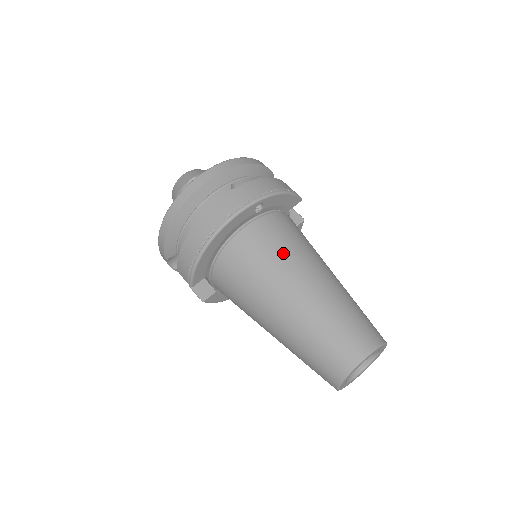
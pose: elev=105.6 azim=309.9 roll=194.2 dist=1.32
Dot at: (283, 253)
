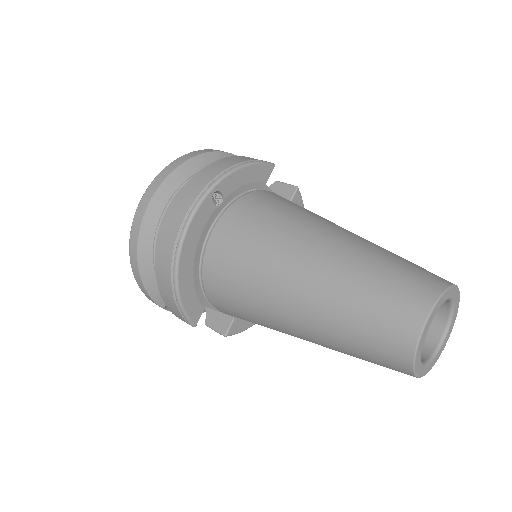
Dot at: (267, 237)
